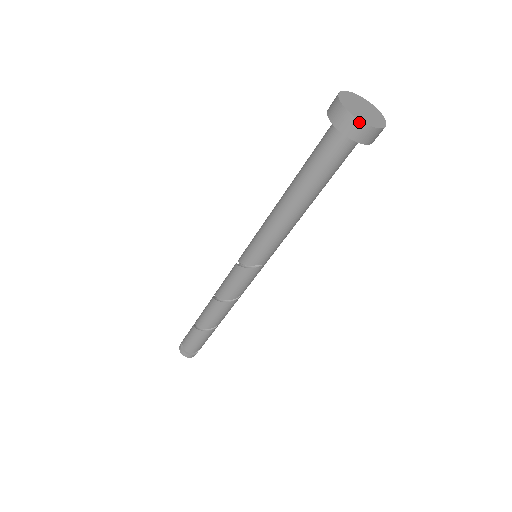
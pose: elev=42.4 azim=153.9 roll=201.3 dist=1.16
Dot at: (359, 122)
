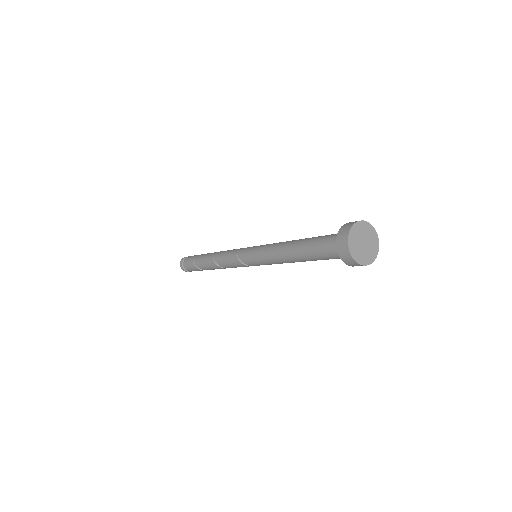
Dot at: (369, 264)
